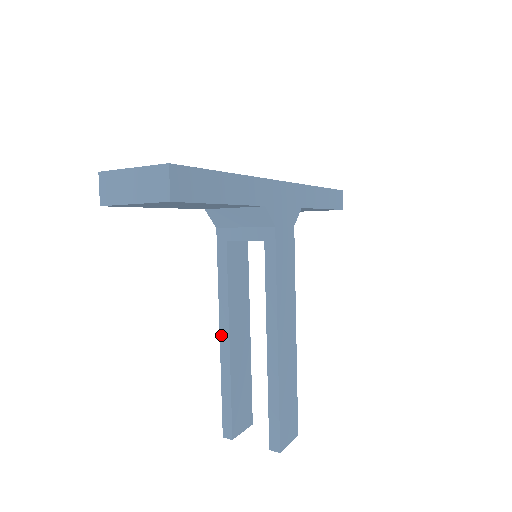
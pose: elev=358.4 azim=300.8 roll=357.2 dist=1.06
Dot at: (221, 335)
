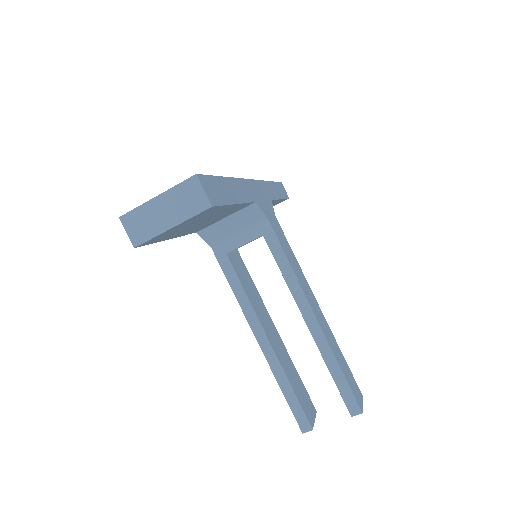
Dot at: (259, 341)
